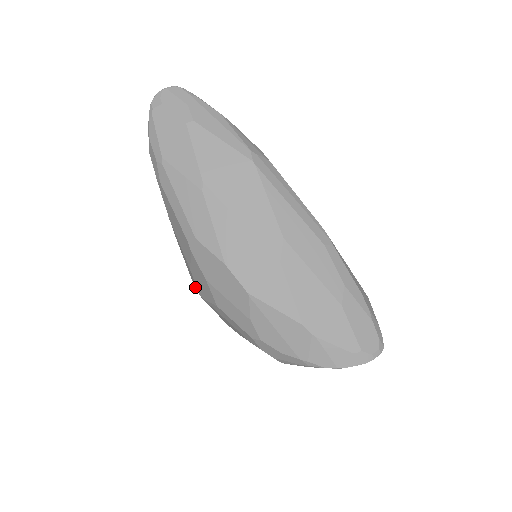
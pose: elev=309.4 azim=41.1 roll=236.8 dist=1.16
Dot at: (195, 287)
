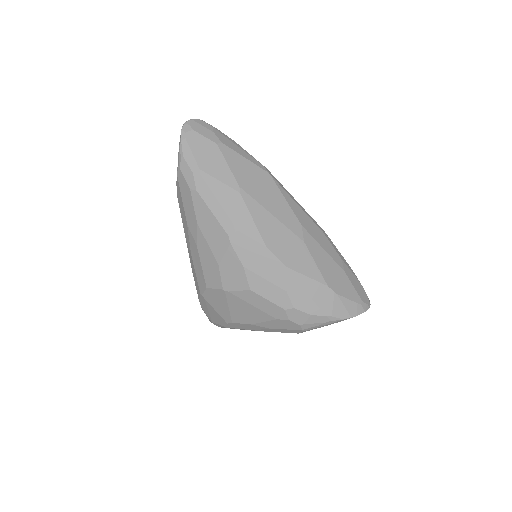
Dot at: (211, 287)
